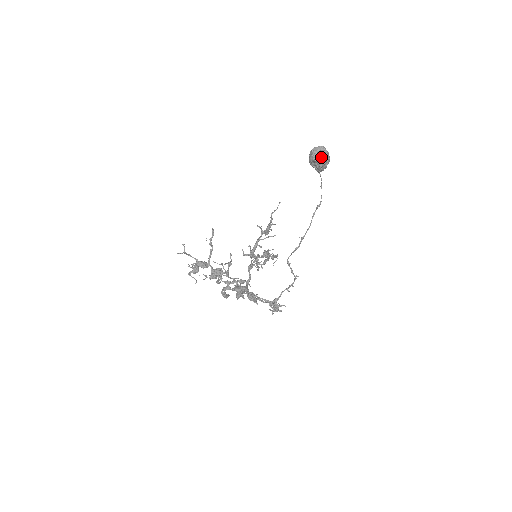
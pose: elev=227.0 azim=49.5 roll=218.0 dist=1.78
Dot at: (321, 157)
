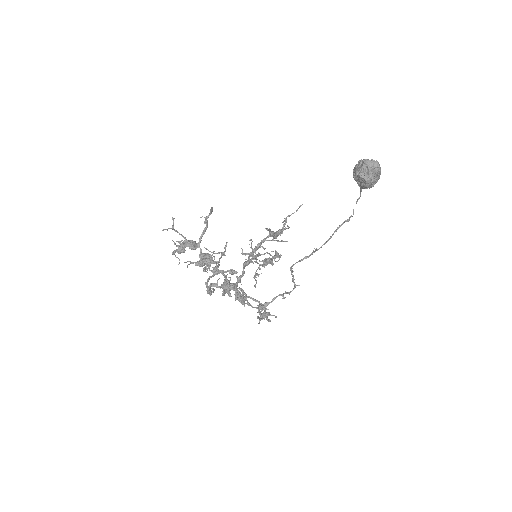
Dot at: (371, 175)
